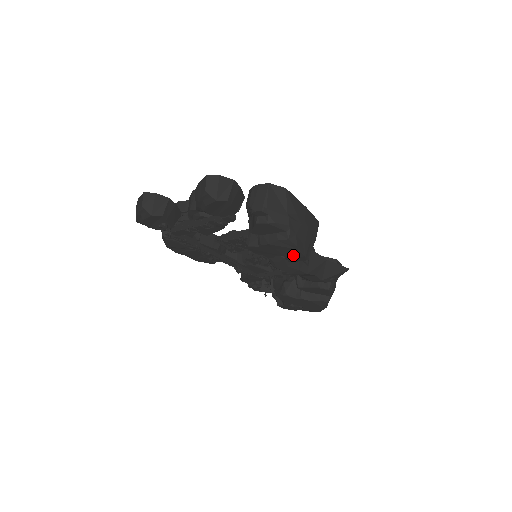
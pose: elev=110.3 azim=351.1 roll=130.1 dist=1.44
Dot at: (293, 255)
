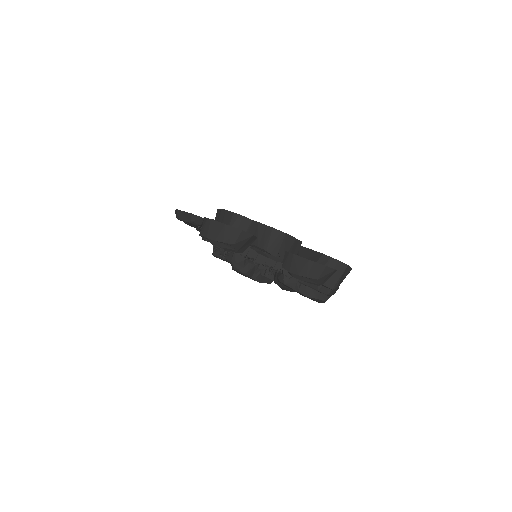
Dot at: occluded
